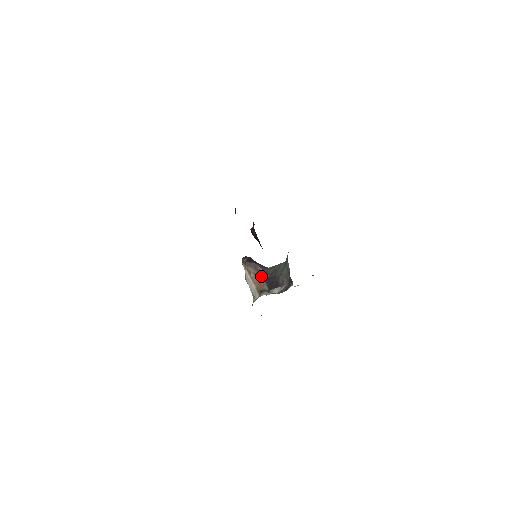
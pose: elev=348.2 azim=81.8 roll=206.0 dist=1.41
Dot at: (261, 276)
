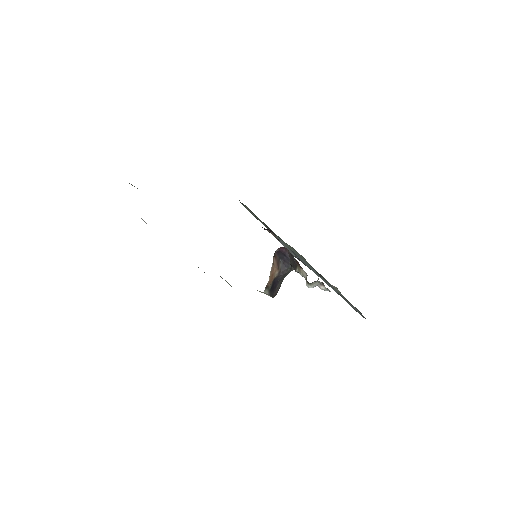
Dot at: (277, 272)
